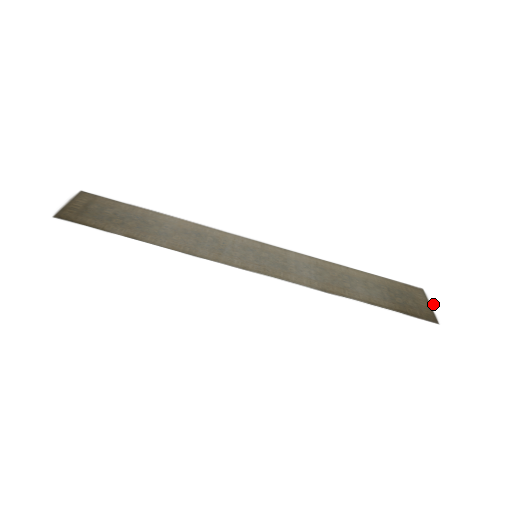
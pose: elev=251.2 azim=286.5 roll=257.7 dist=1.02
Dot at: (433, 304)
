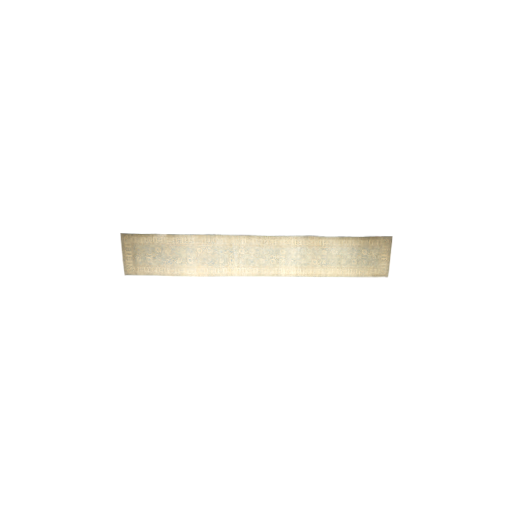
Dot at: (393, 260)
